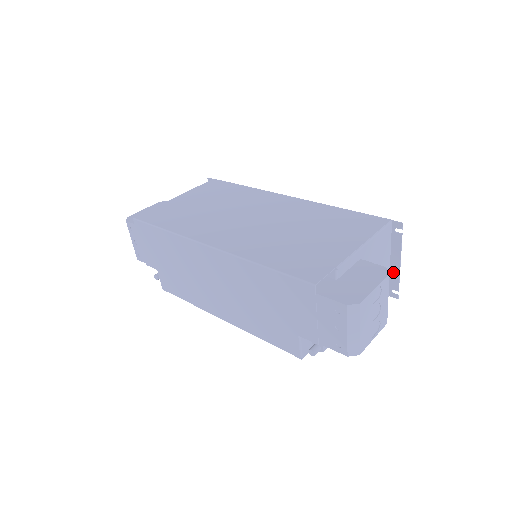
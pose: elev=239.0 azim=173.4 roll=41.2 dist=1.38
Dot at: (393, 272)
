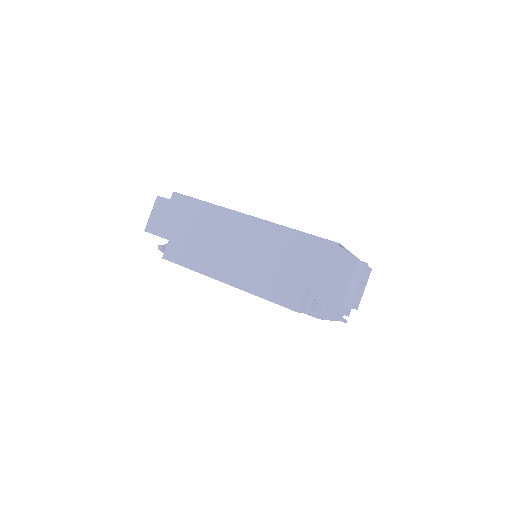
Dot at: occluded
